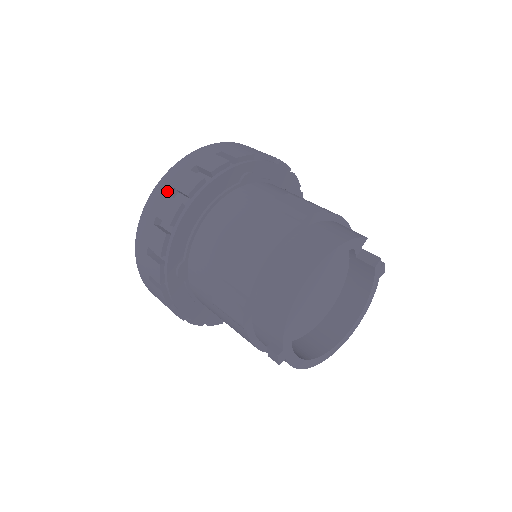
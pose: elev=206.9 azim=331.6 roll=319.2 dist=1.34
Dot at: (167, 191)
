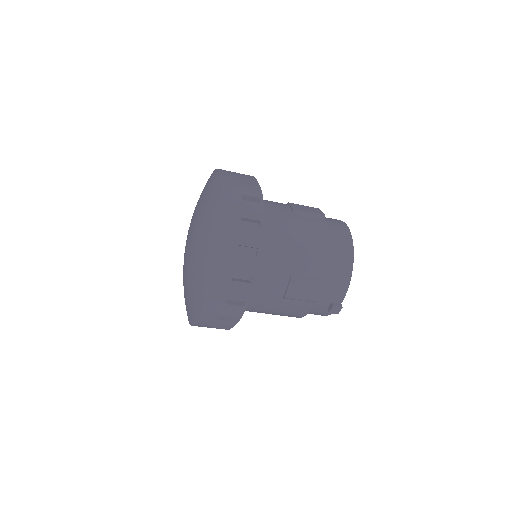
Dot at: (238, 221)
